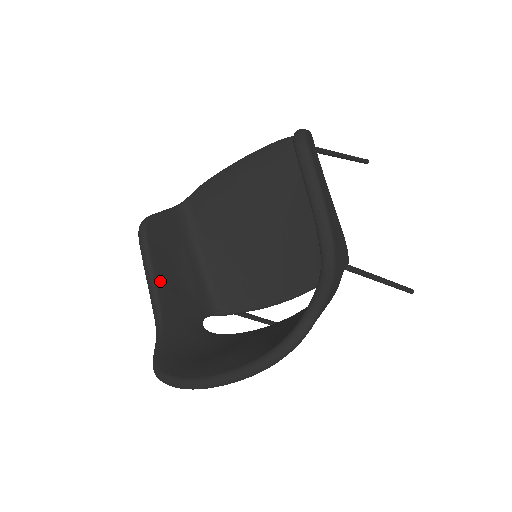
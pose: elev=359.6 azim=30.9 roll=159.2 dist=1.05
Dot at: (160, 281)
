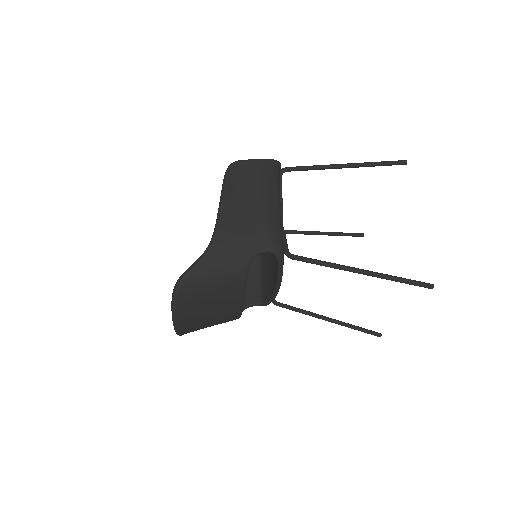
Dot at: occluded
